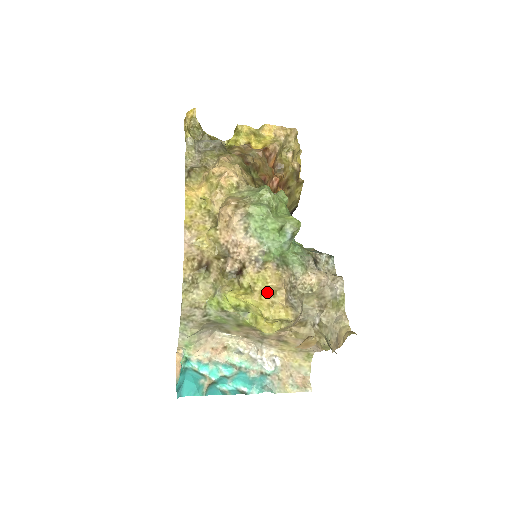
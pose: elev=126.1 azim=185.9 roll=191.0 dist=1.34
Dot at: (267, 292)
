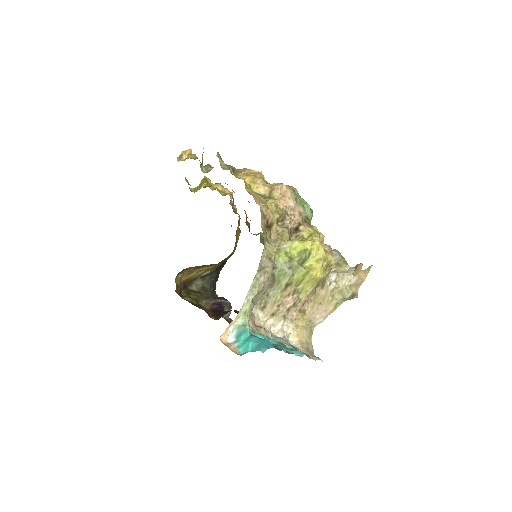
Dot at: (320, 241)
